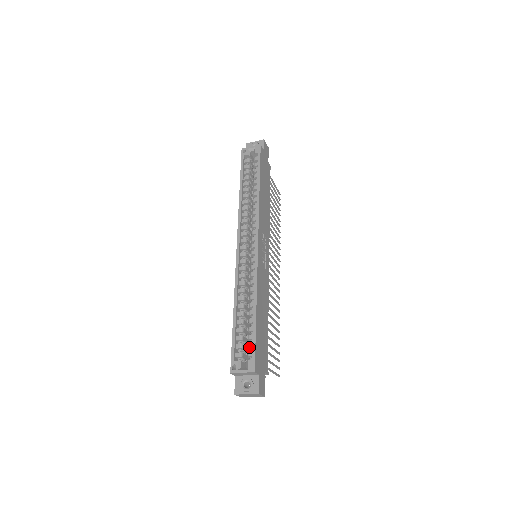
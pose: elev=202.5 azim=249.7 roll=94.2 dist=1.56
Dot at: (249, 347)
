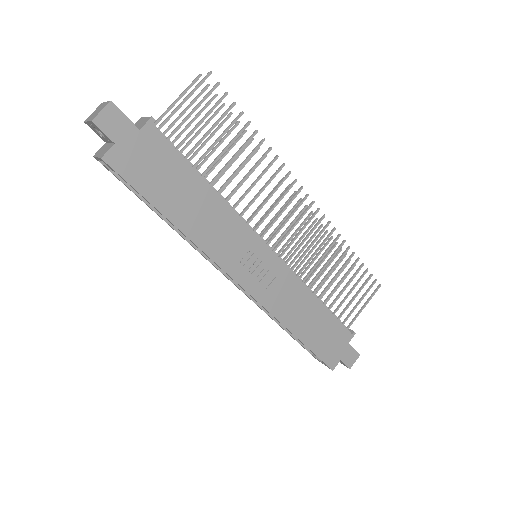
Dot at: occluded
